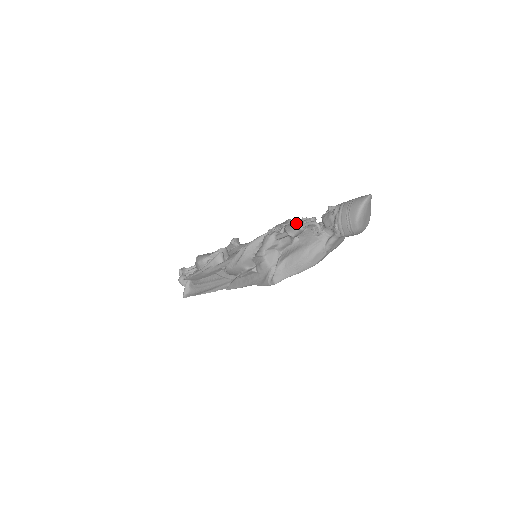
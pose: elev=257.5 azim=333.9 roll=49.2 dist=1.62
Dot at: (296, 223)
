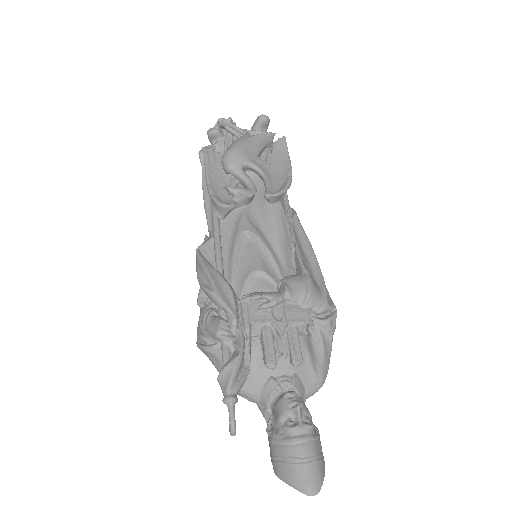
Dot at: (273, 345)
